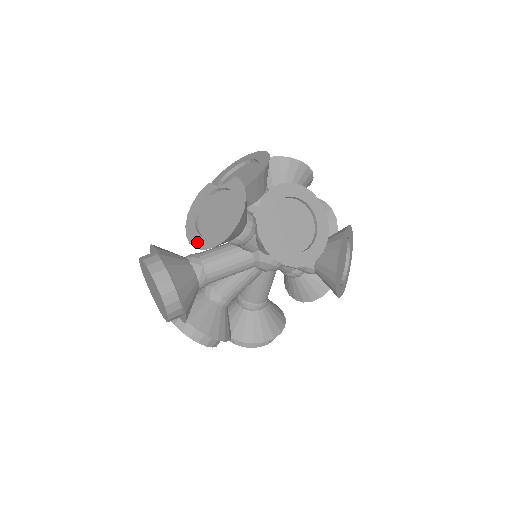
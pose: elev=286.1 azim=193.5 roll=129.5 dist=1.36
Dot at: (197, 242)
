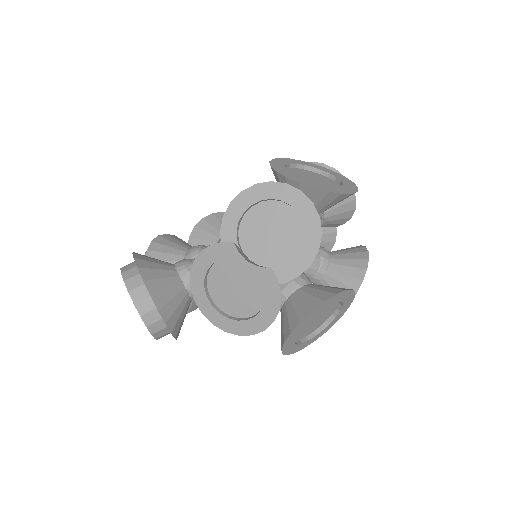
Dot at: (205, 309)
